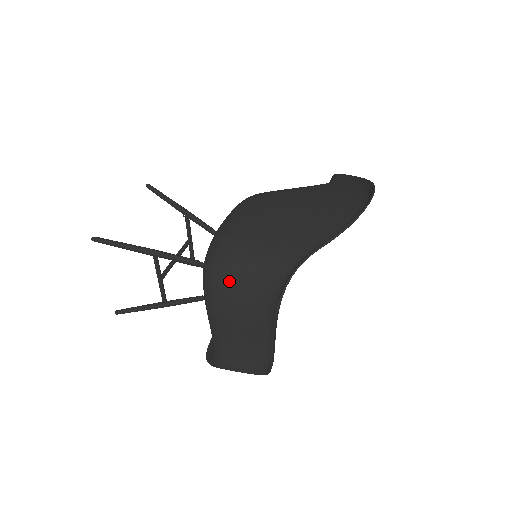
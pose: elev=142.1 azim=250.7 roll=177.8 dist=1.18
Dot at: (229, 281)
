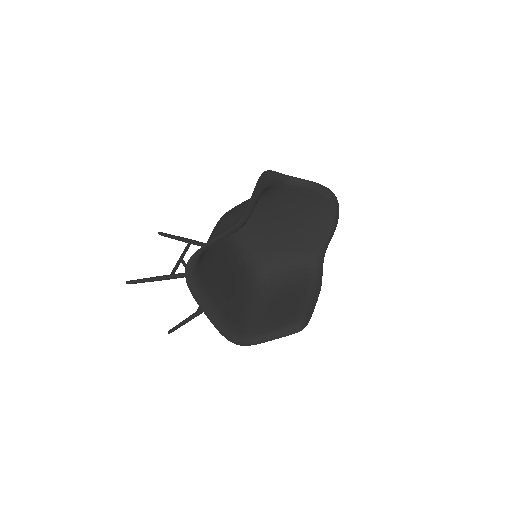
Dot at: occluded
